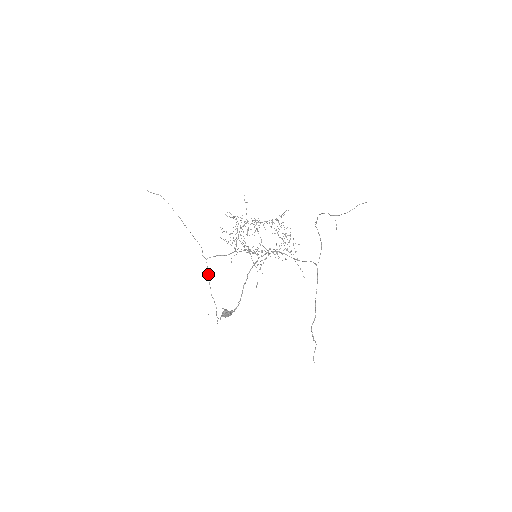
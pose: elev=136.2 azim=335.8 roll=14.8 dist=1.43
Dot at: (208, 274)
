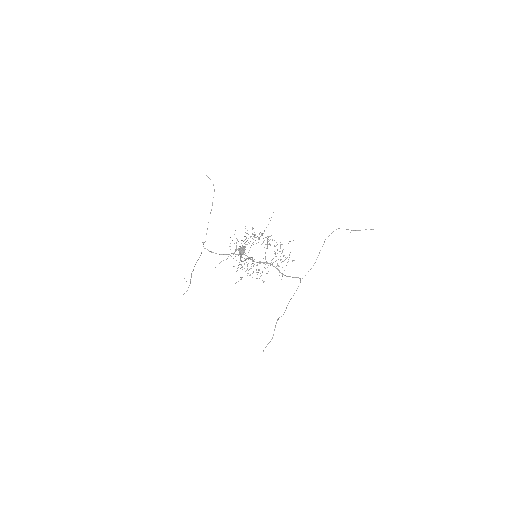
Dot at: occluded
